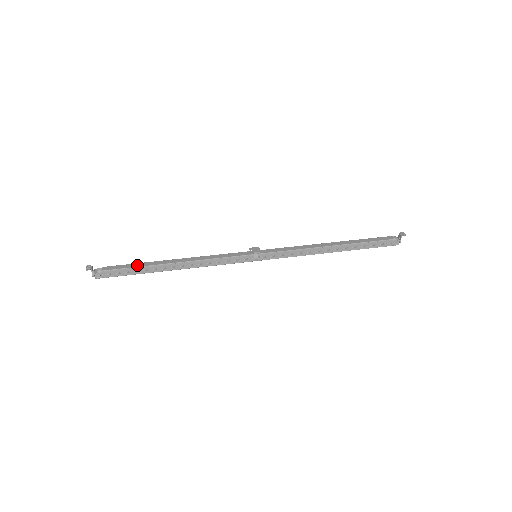
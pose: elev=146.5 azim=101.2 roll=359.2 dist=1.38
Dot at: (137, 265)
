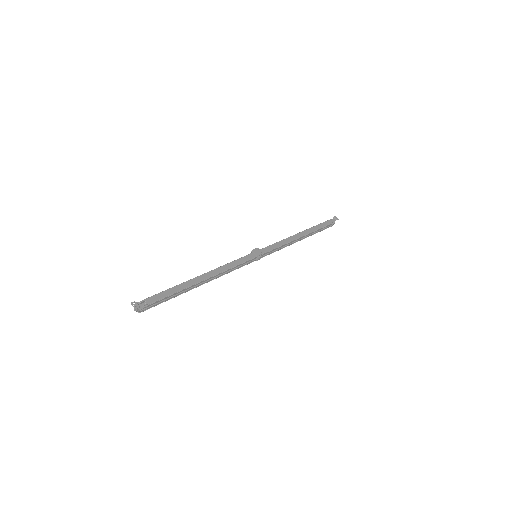
Dot at: (175, 290)
